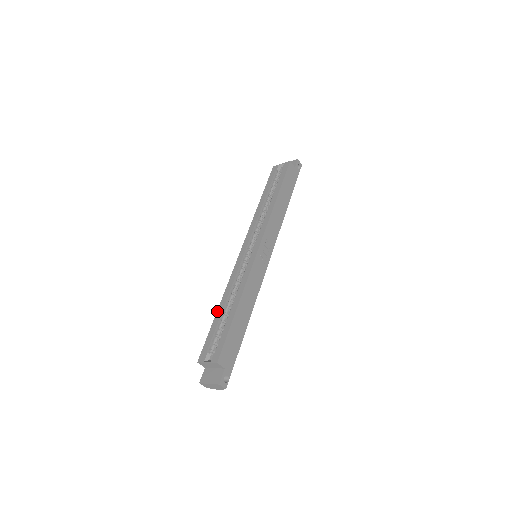
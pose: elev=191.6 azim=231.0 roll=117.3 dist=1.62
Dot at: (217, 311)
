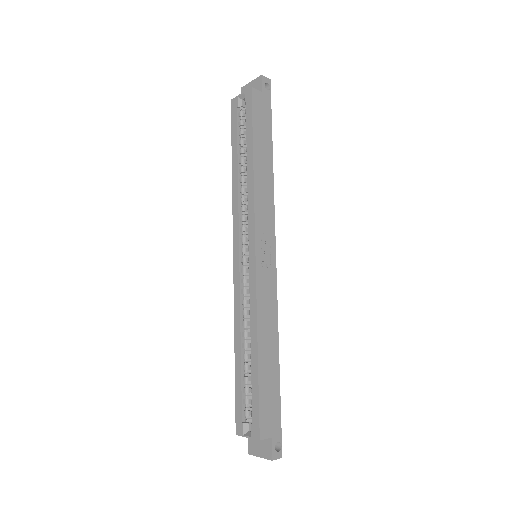
Dot at: occluded
